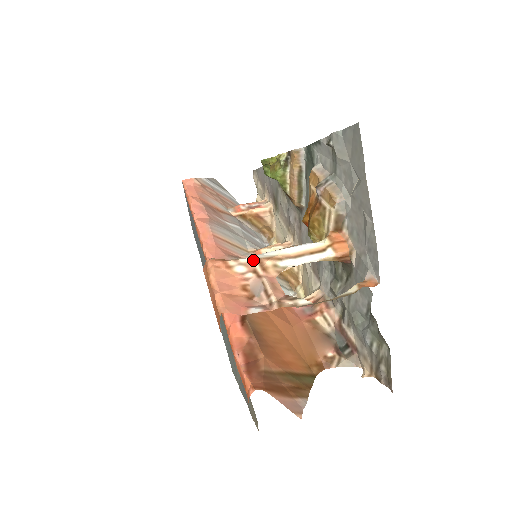
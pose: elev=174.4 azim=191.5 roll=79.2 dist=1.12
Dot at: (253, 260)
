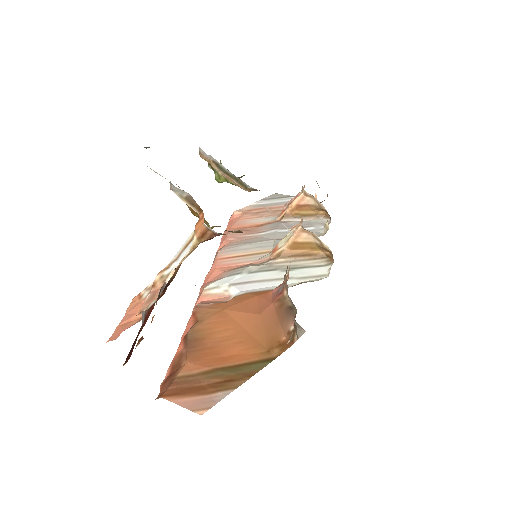
Dot at: occluded
